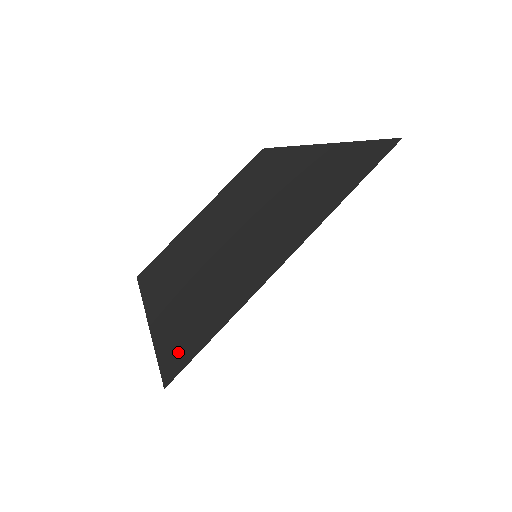
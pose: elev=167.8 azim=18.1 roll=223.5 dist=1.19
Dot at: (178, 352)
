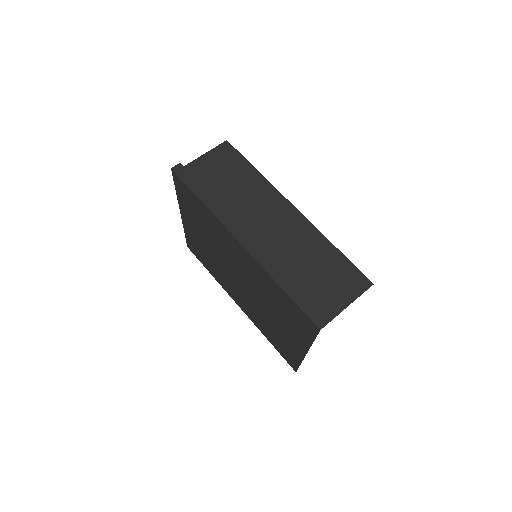
Dot at: (287, 358)
